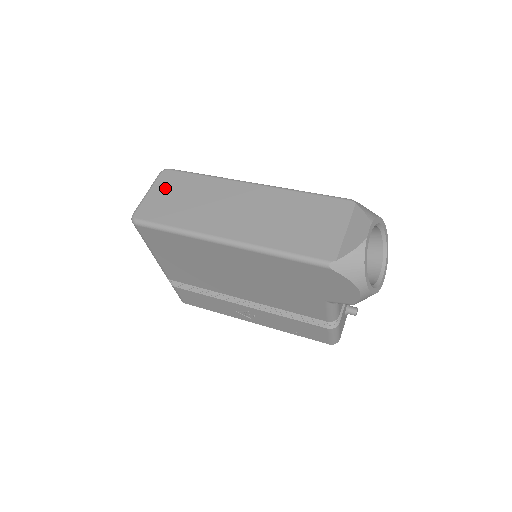
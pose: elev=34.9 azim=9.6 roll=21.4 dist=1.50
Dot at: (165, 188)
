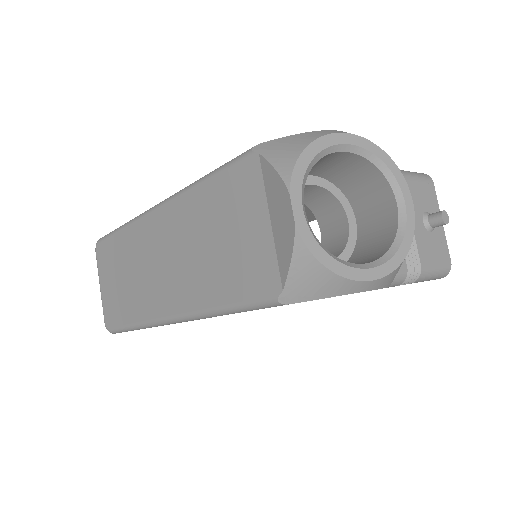
Dot at: (105, 272)
